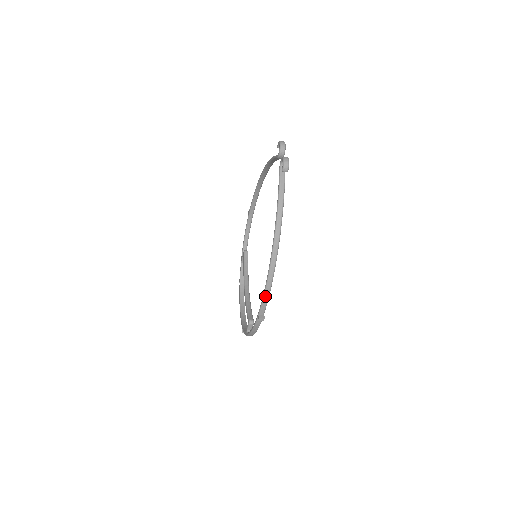
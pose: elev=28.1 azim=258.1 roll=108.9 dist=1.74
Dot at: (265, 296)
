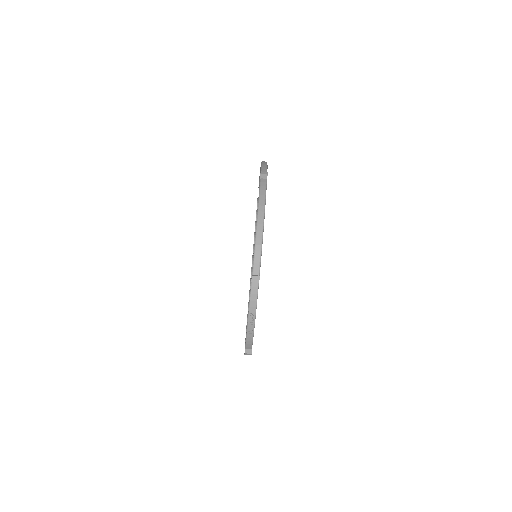
Dot at: (263, 166)
